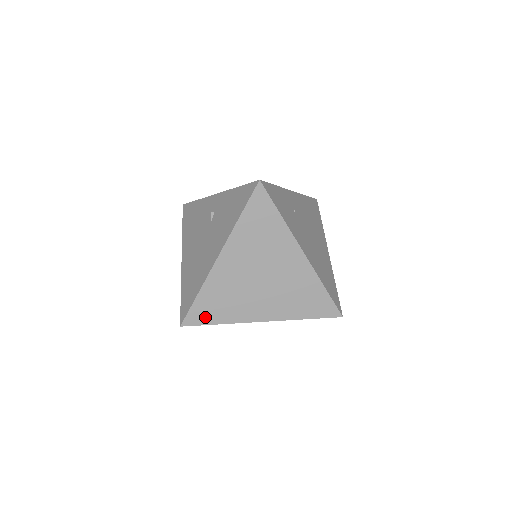
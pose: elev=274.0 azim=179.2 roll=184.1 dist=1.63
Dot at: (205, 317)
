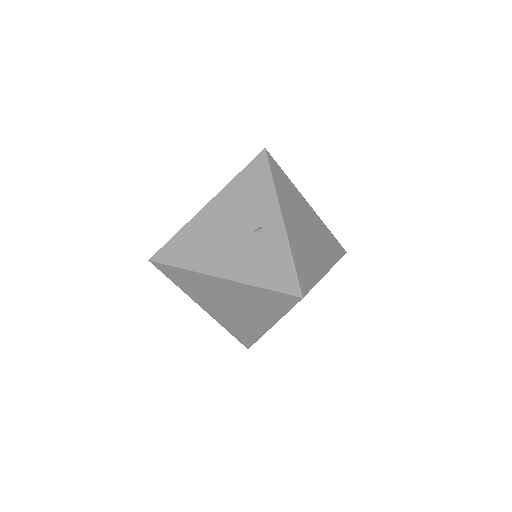
Dot at: (171, 275)
